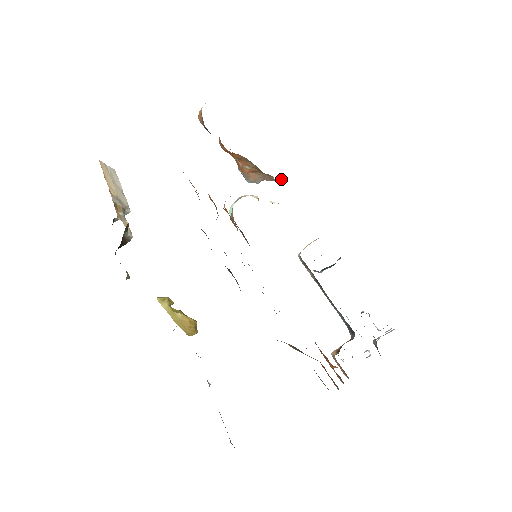
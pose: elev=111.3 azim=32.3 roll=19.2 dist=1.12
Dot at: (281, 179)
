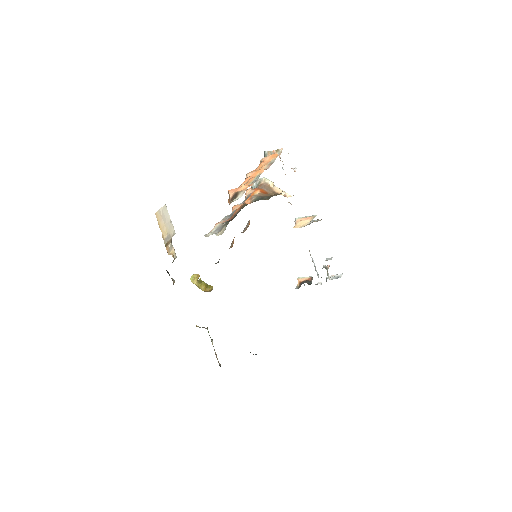
Dot at: occluded
